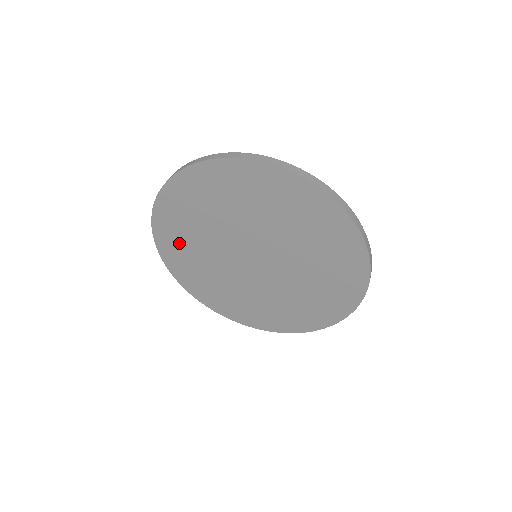
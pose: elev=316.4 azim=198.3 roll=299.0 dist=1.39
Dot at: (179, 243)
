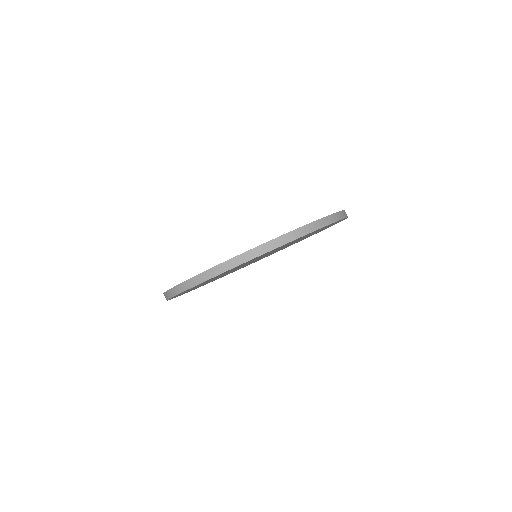
Dot at: occluded
